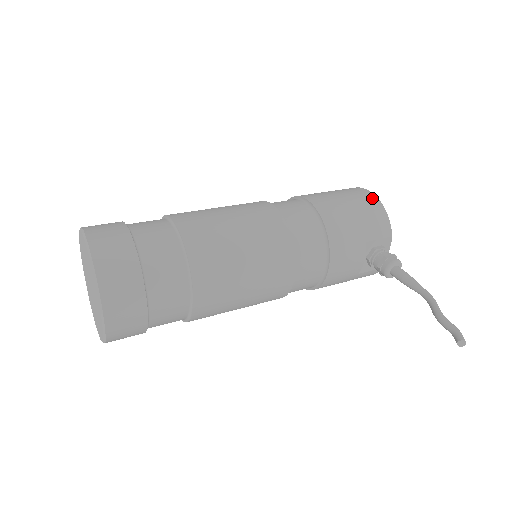
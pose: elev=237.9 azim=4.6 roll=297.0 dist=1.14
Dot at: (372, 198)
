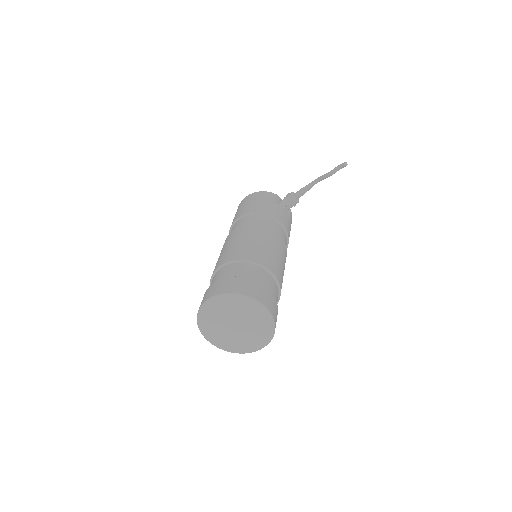
Dot at: (250, 195)
